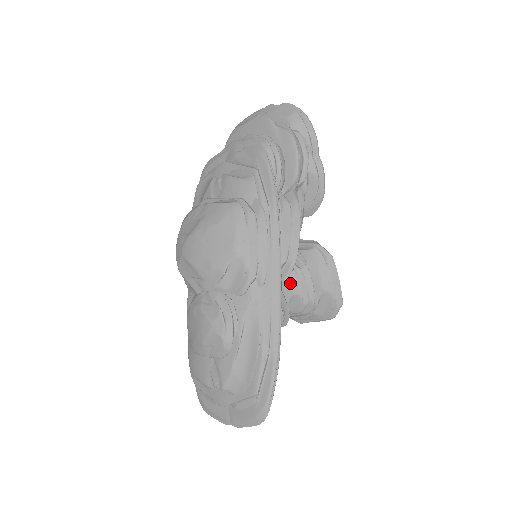
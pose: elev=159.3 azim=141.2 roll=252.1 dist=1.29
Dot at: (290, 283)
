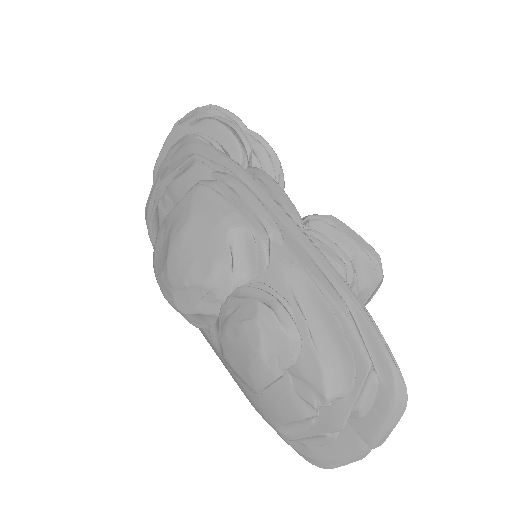
Dot at: occluded
